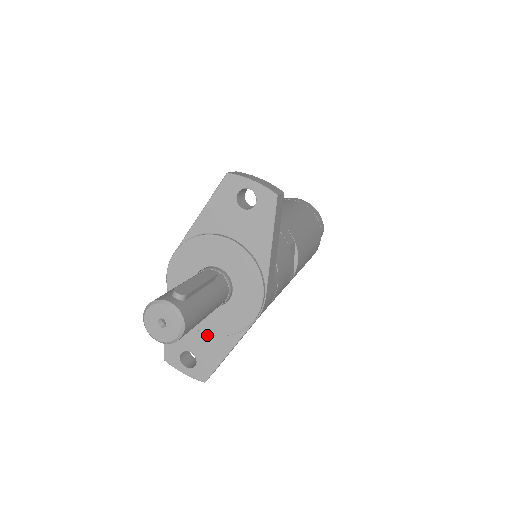
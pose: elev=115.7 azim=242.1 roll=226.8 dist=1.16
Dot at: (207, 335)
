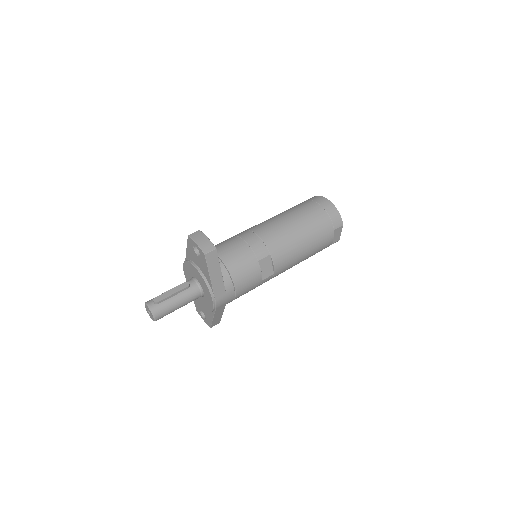
Dot at: occluded
